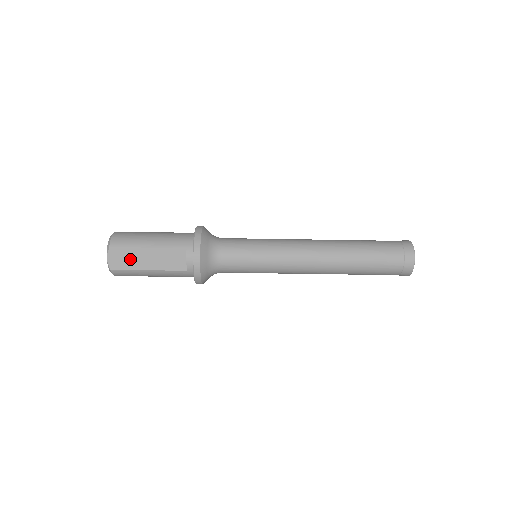
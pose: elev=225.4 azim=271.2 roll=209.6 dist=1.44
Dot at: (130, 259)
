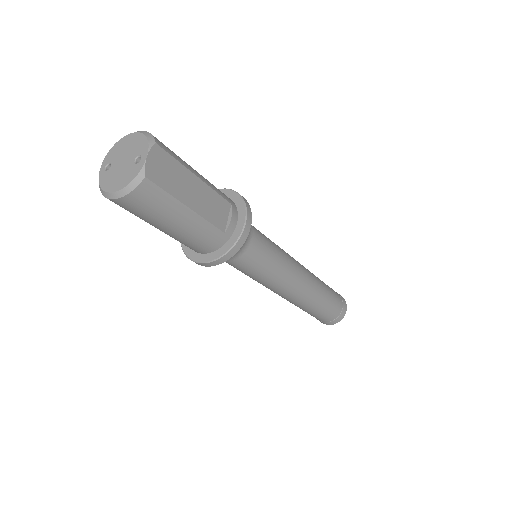
Dot at: (174, 177)
